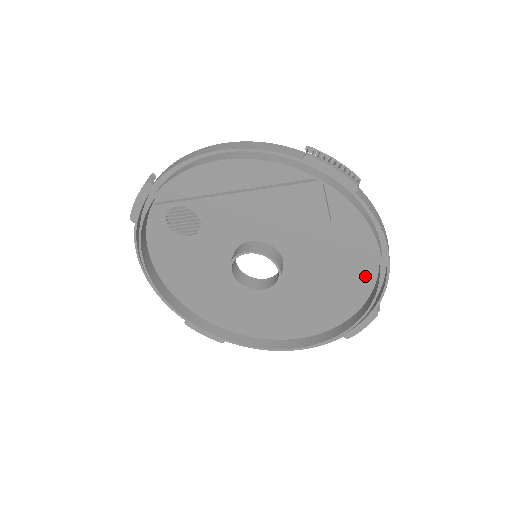
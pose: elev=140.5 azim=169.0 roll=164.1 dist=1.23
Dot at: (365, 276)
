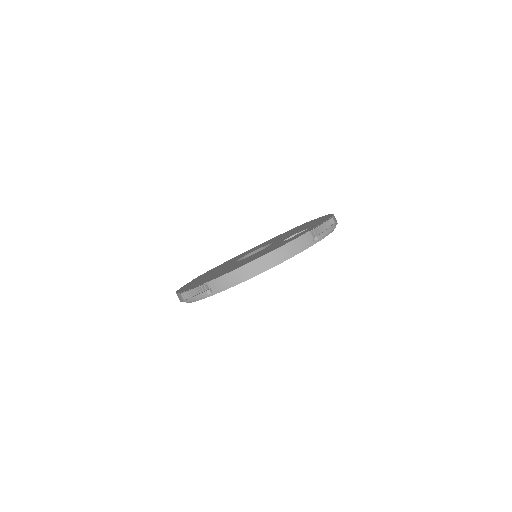
Dot at: occluded
